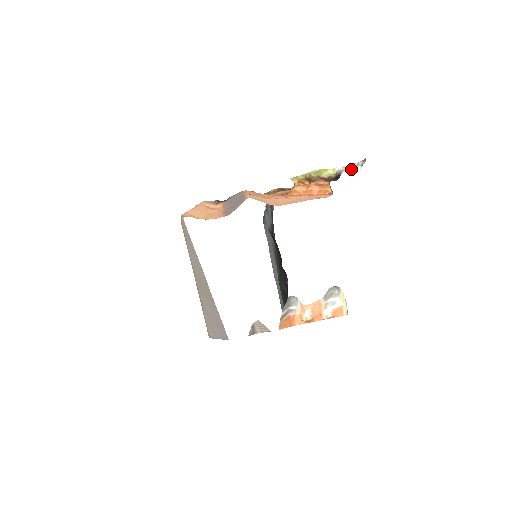
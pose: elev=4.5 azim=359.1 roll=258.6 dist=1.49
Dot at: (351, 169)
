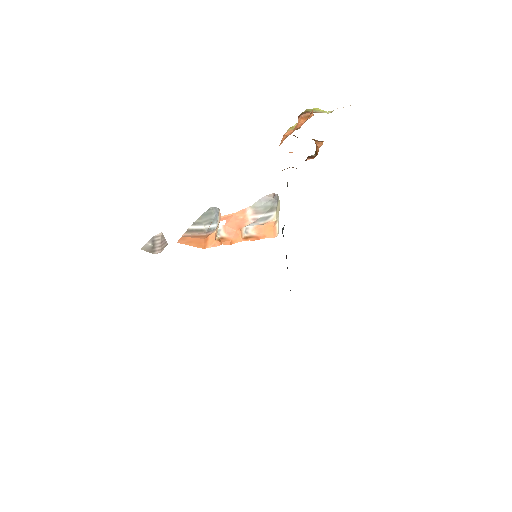
Dot at: occluded
